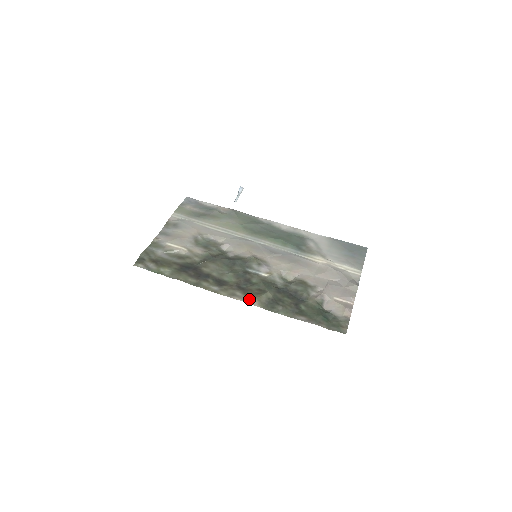
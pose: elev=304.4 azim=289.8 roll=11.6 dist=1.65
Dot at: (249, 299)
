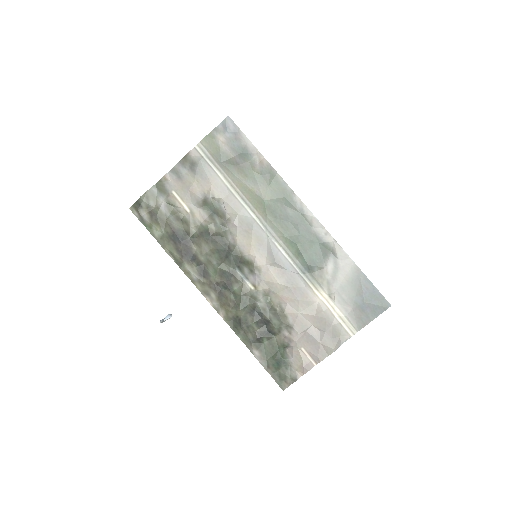
Dot at: (219, 307)
